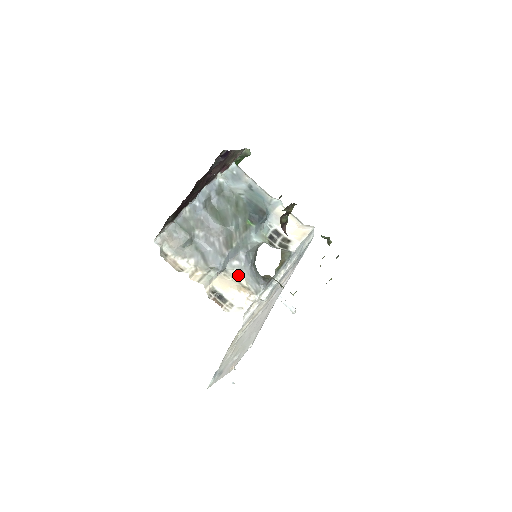
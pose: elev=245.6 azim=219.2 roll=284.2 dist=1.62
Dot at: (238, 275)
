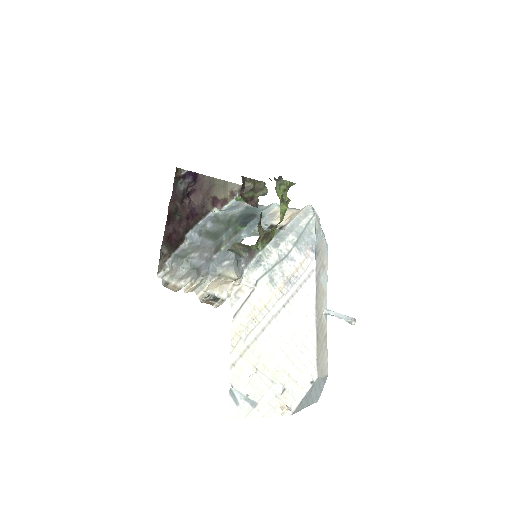
Dot at: (228, 272)
